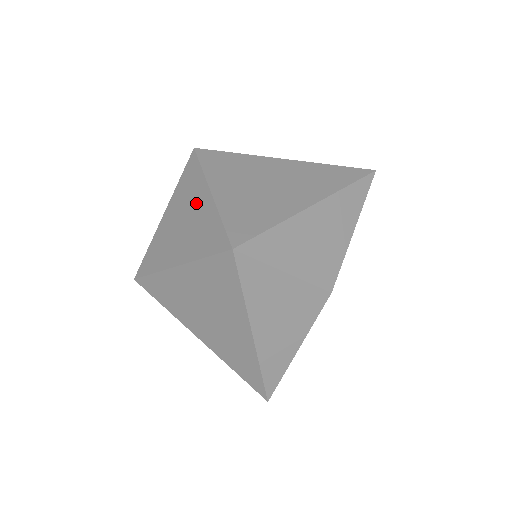
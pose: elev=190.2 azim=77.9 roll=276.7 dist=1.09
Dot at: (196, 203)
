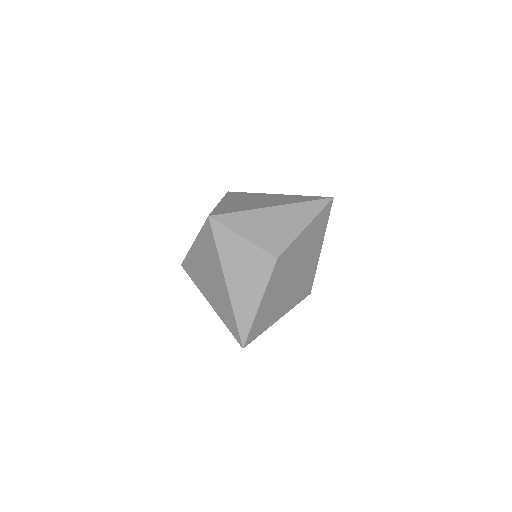
Dot at: occluded
